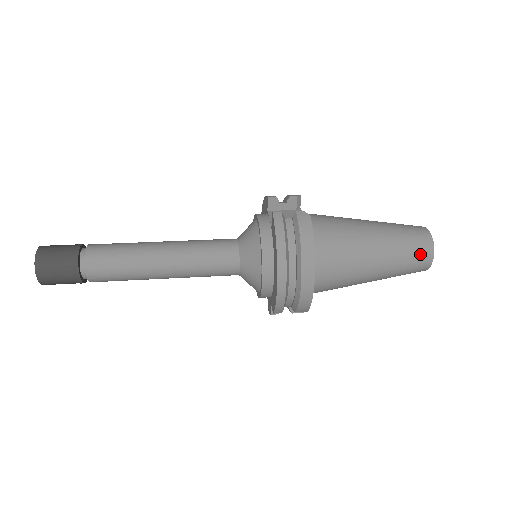
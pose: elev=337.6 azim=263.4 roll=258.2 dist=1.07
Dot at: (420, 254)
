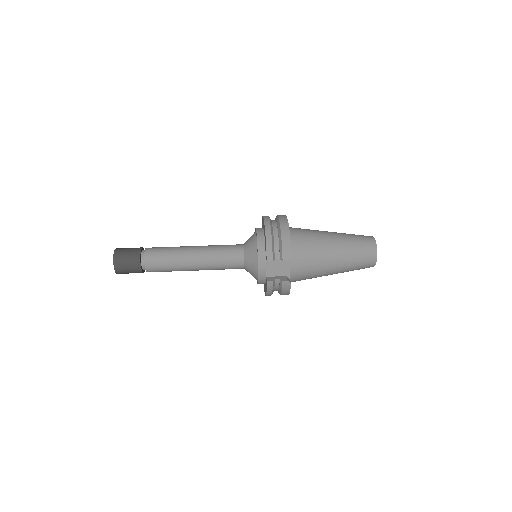
Dot at: occluded
